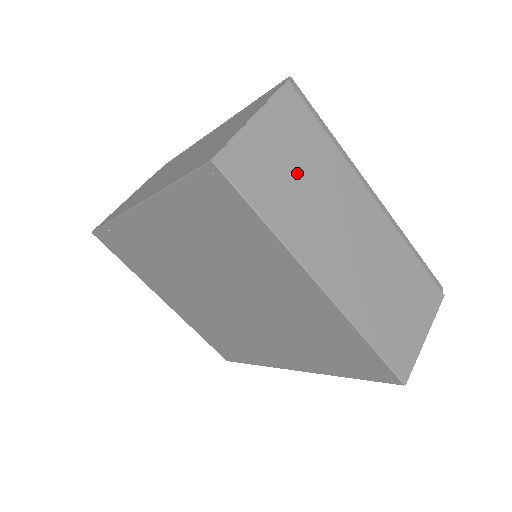
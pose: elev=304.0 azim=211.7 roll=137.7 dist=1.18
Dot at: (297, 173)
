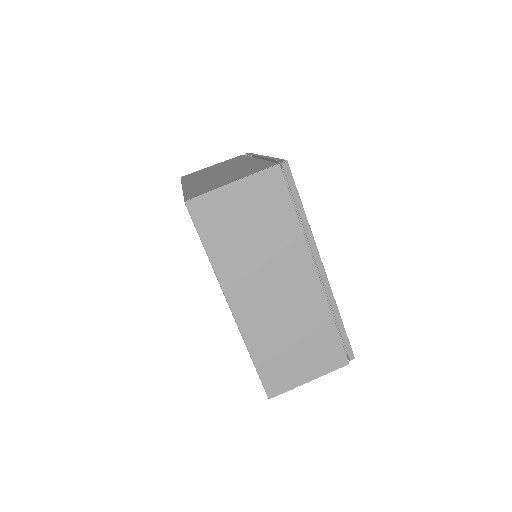
Dot at: (251, 230)
